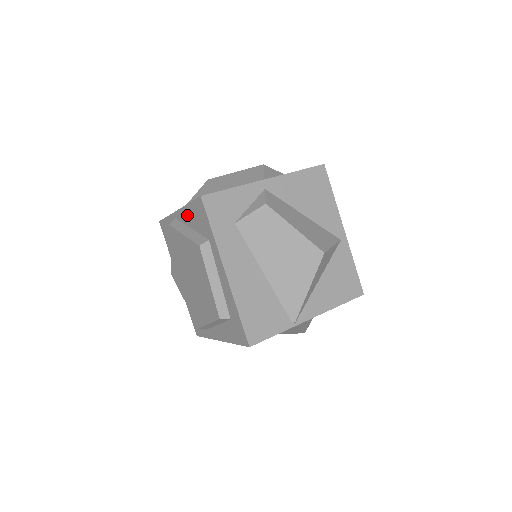
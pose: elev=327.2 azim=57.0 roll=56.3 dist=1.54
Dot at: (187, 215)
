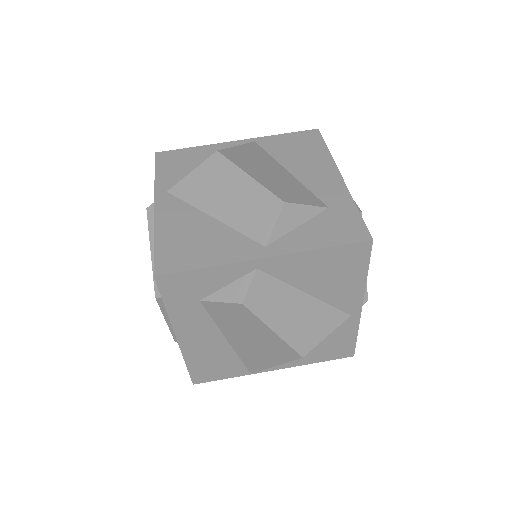
Dot at: occluded
